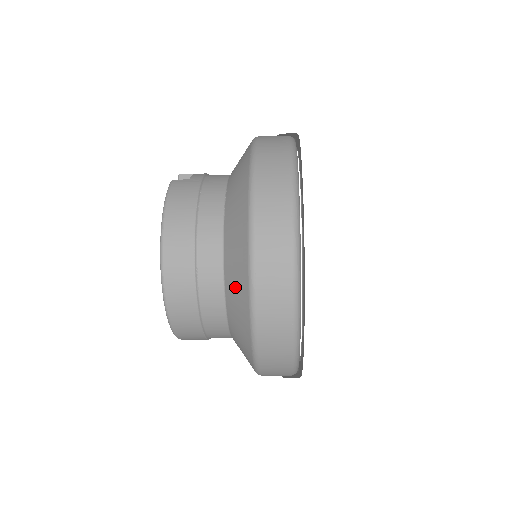
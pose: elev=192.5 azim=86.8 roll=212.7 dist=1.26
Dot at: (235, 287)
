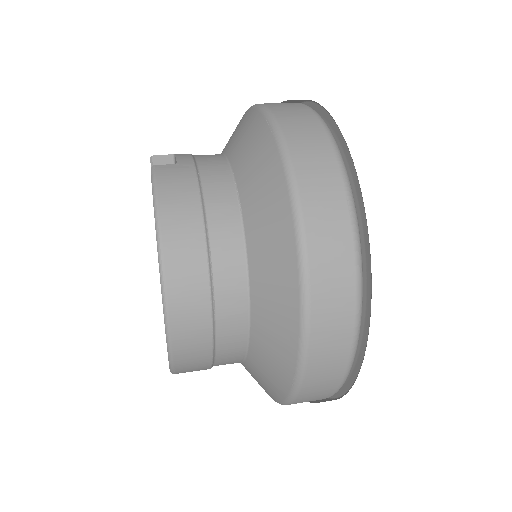
Dot at: (272, 311)
